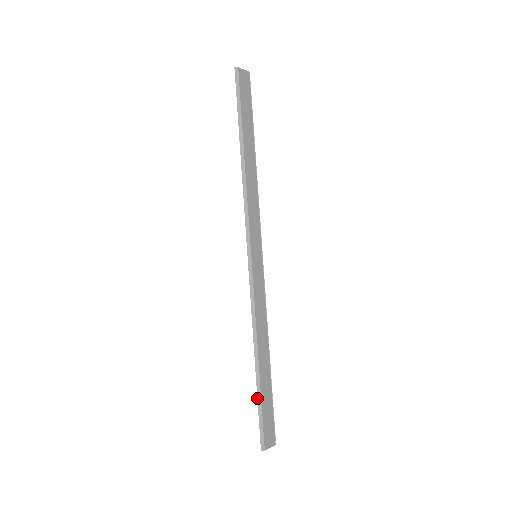
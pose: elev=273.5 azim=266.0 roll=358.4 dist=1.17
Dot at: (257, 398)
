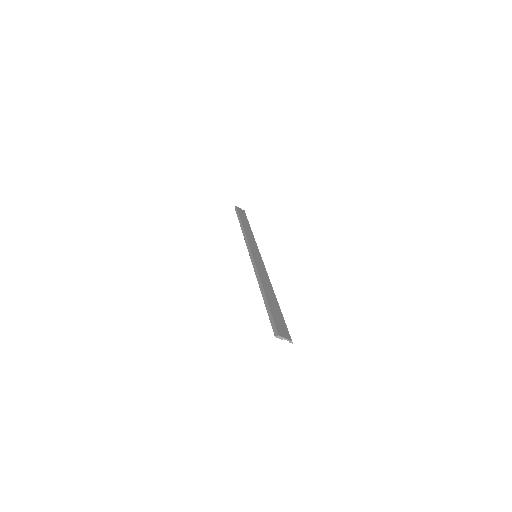
Dot at: (266, 308)
